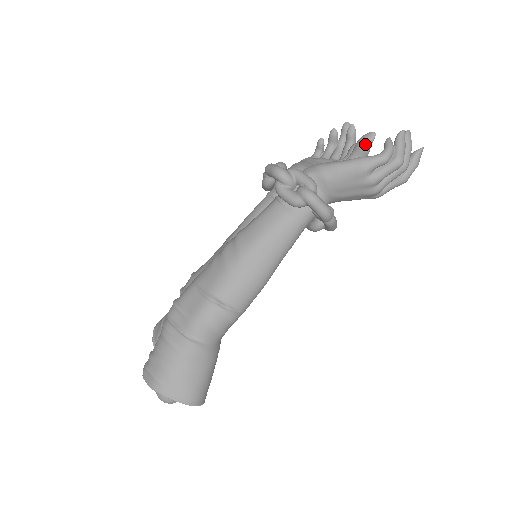
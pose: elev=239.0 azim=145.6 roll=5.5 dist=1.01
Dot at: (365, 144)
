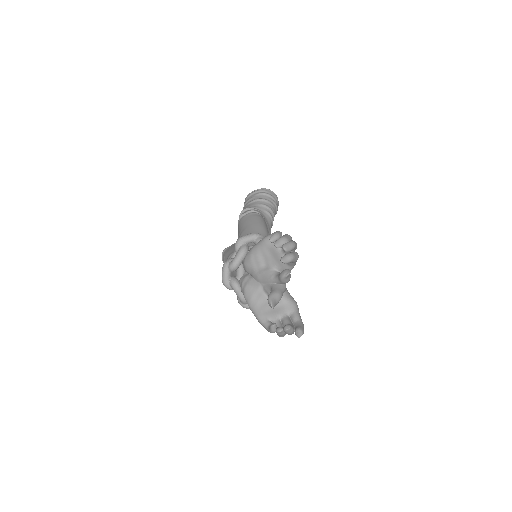
Dot at: occluded
